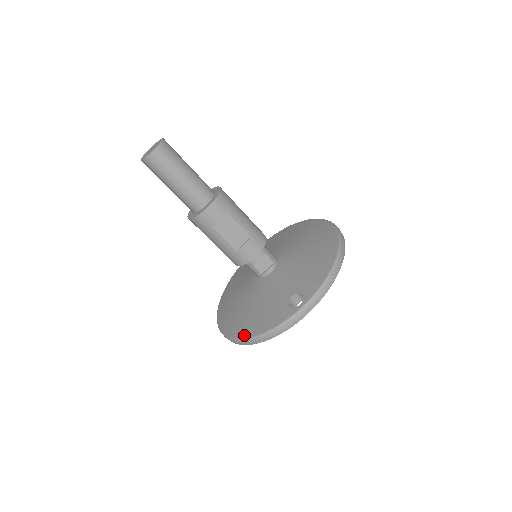
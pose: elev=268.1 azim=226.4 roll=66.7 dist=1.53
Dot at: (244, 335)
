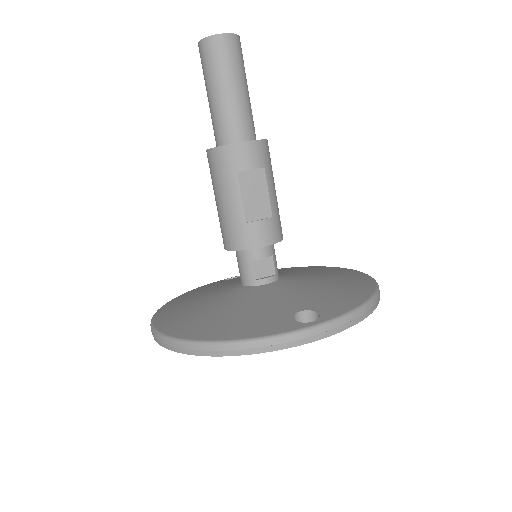
Dot at: (201, 337)
